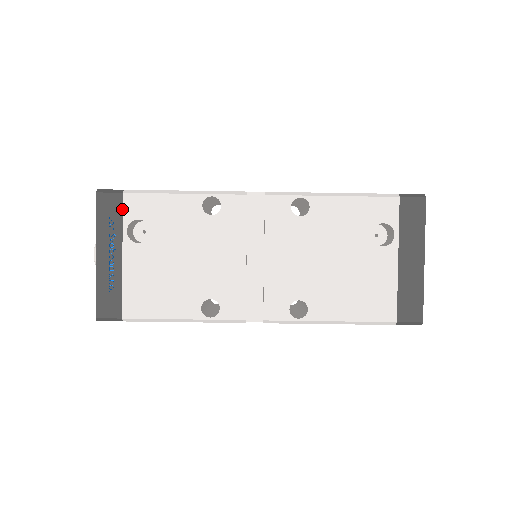
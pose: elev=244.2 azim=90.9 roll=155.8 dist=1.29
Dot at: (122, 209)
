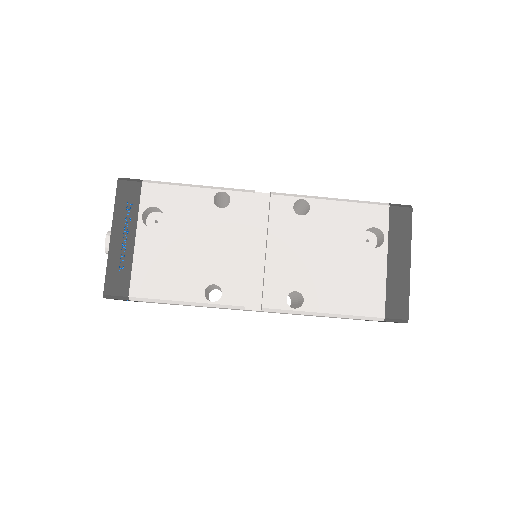
Dot at: (140, 196)
